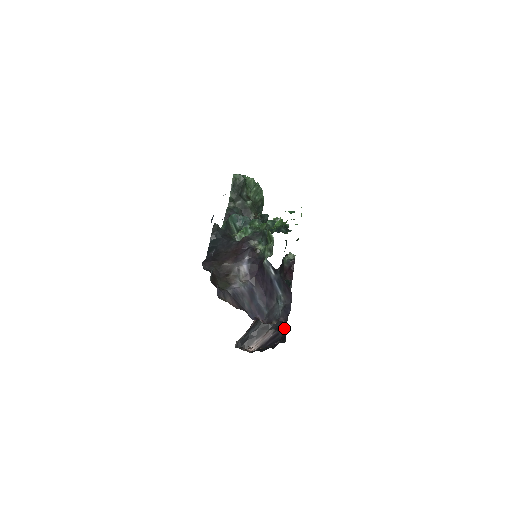
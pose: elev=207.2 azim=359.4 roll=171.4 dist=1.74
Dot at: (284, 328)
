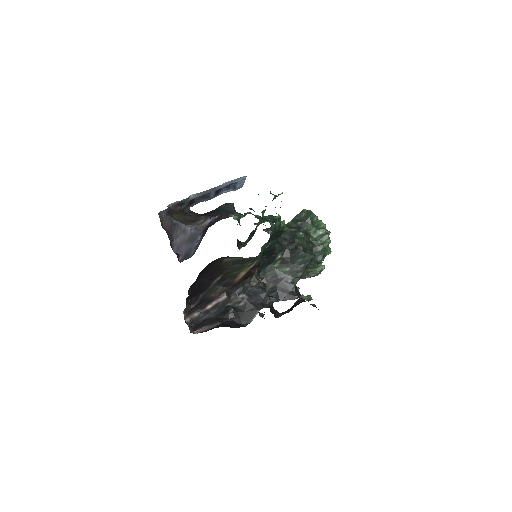
Dot at: (229, 326)
